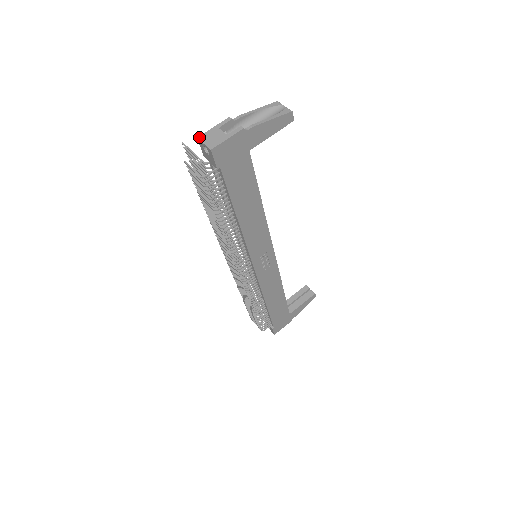
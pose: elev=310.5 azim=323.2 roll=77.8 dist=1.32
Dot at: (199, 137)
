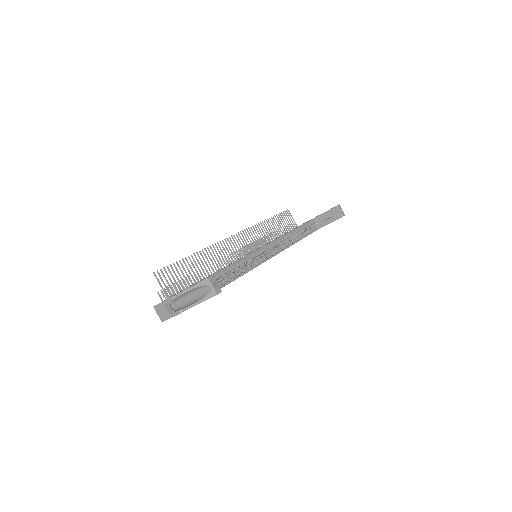
Dot at: (154, 307)
